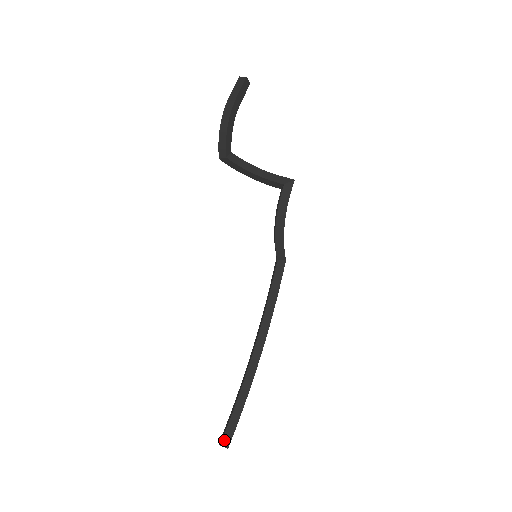
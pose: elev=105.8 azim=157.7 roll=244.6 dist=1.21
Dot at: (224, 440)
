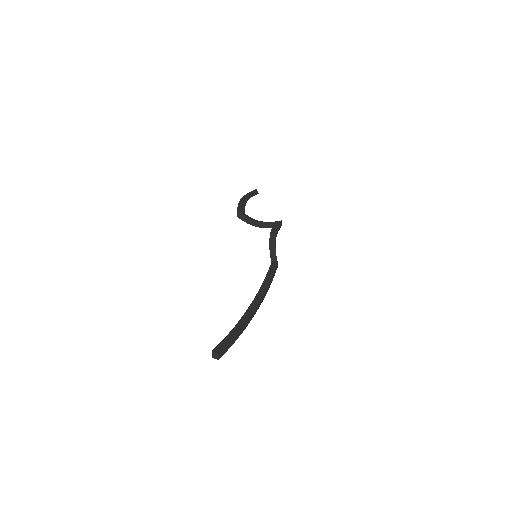
Dot at: (216, 349)
